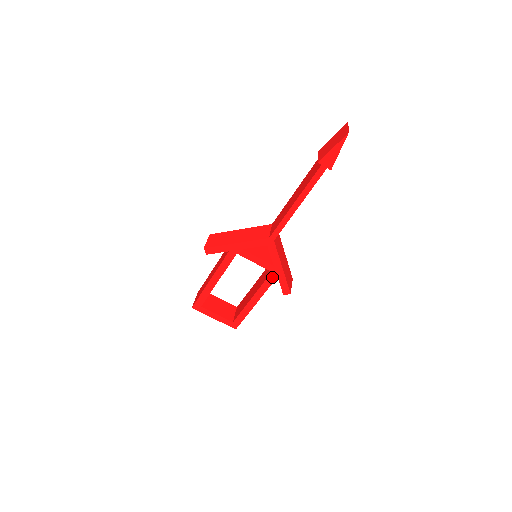
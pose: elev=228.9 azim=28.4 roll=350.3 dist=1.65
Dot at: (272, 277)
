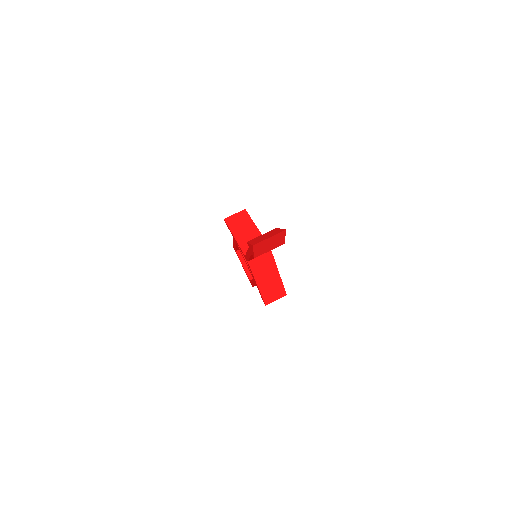
Dot at: occluded
